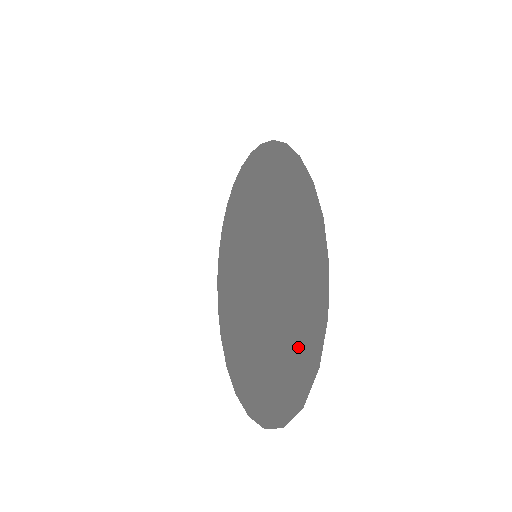
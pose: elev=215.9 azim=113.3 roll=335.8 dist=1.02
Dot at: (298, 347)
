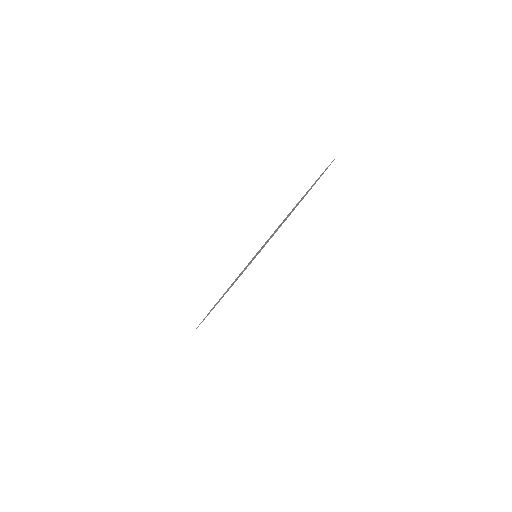
Dot at: occluded
